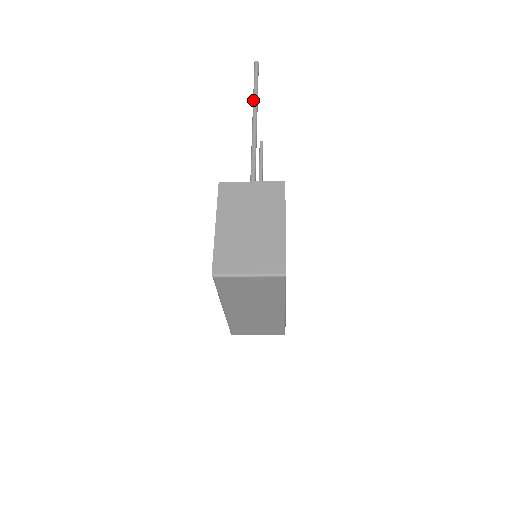
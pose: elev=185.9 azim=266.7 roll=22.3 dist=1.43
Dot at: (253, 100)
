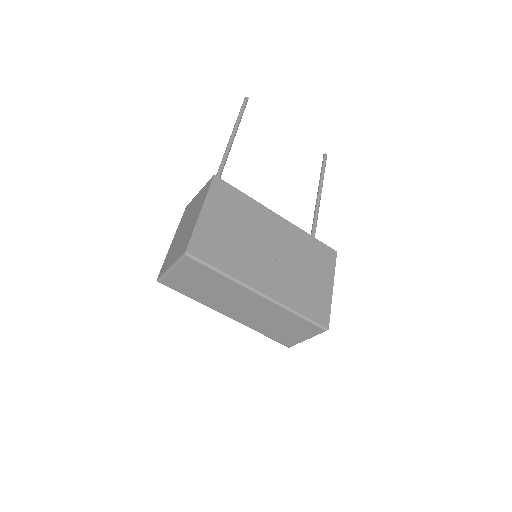
Dot at: (234, 128)
